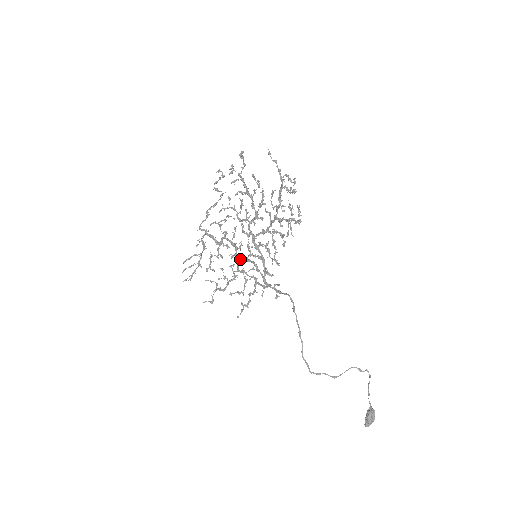
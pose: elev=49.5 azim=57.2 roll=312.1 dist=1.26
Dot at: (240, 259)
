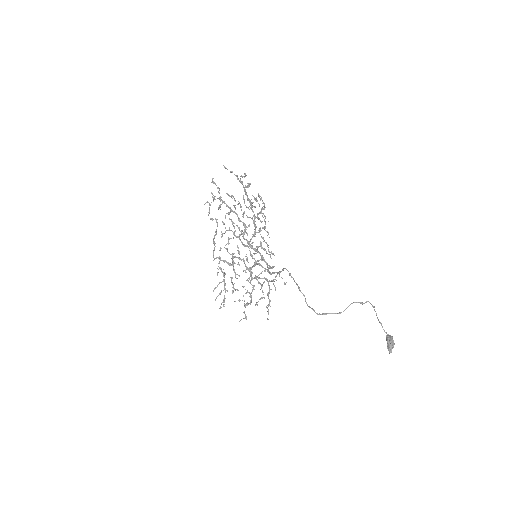
Dot at: (249, 268)
